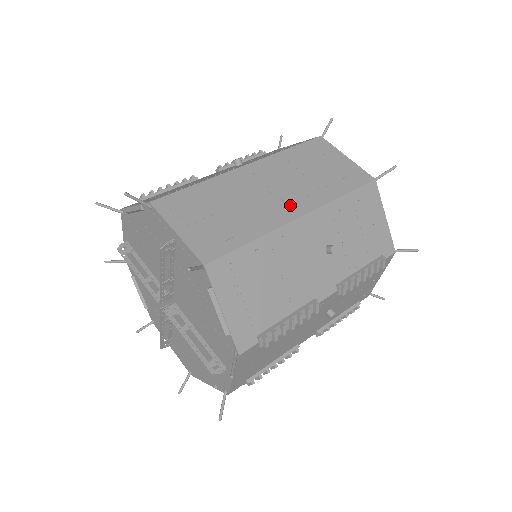
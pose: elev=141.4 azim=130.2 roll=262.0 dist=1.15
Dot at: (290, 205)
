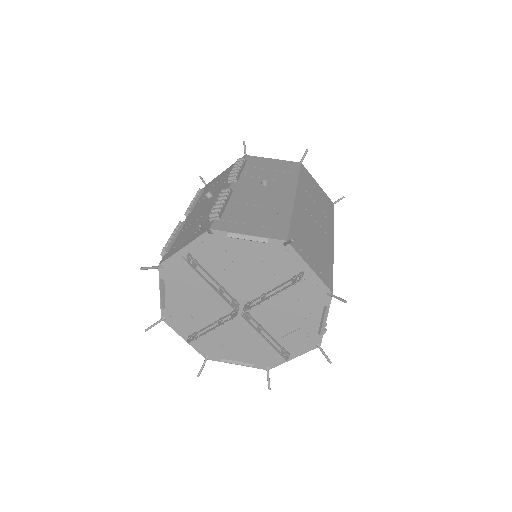
Dot at: (327, 233)
